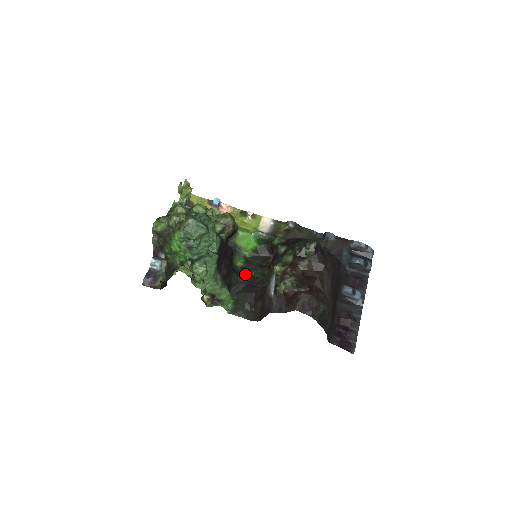
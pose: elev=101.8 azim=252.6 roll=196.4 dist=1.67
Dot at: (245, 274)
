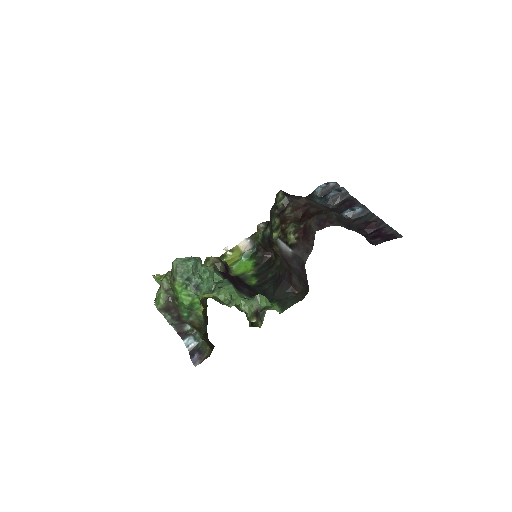
Dot at: (265, 282)
